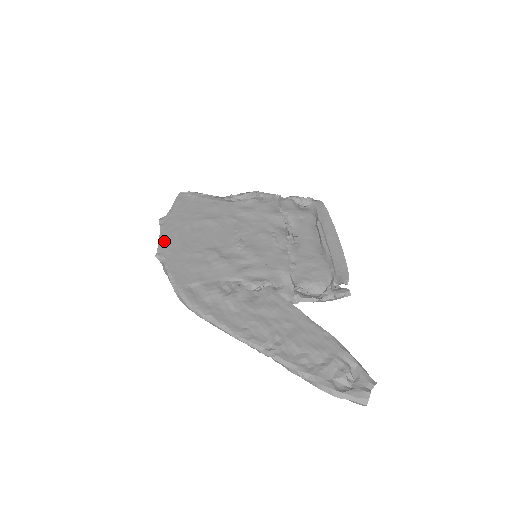
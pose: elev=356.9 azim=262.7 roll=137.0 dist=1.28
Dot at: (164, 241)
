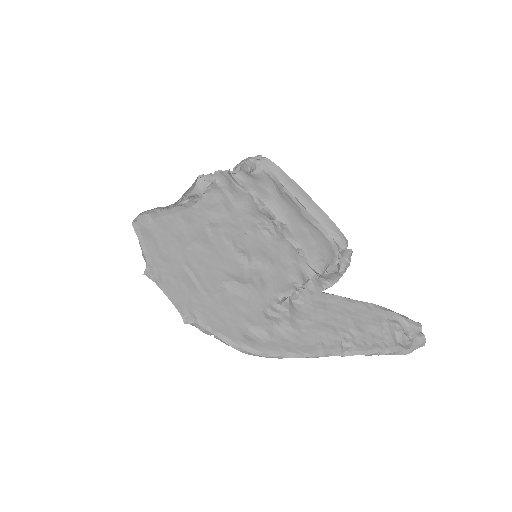
Dot at: (177, 299)
